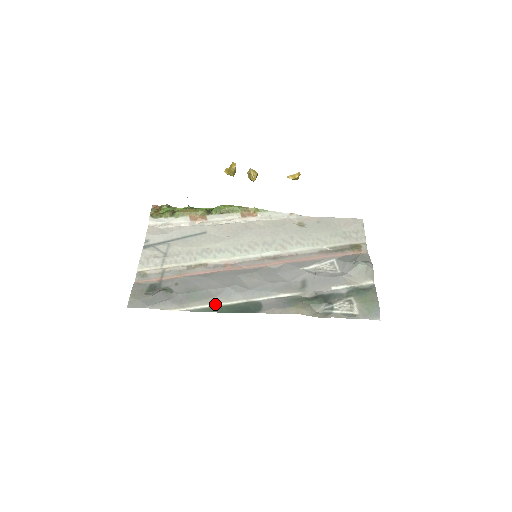
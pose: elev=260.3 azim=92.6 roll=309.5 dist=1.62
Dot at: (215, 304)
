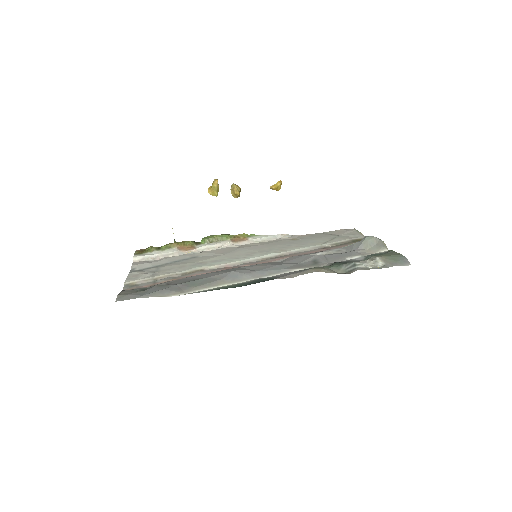
Dot at: (221, 285)
